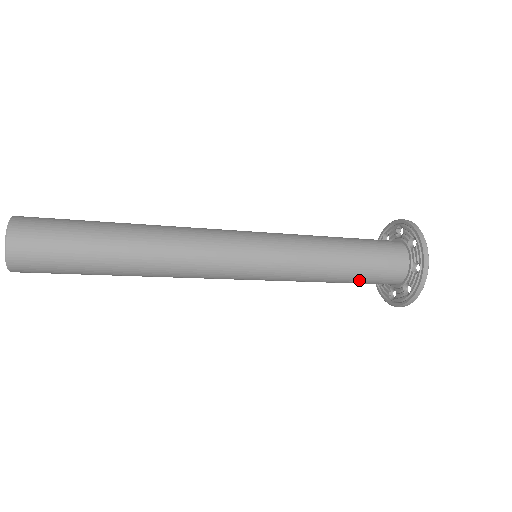
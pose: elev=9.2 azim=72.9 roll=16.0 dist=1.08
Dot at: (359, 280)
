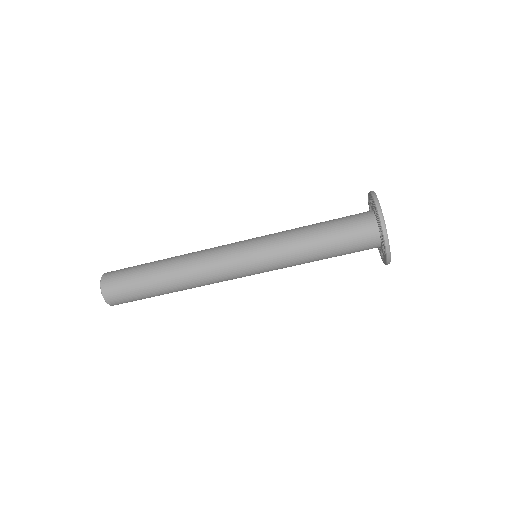
Dot at: (340, 253)
